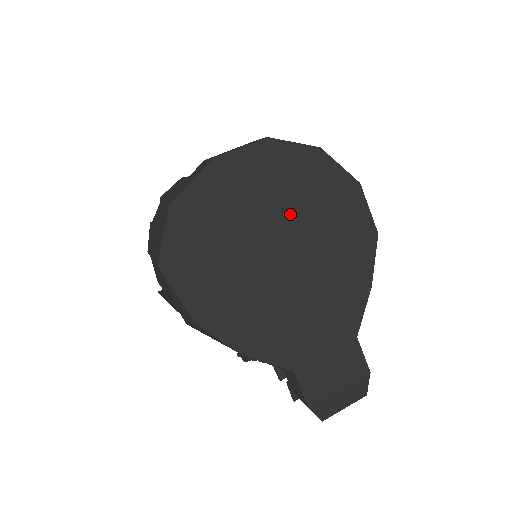
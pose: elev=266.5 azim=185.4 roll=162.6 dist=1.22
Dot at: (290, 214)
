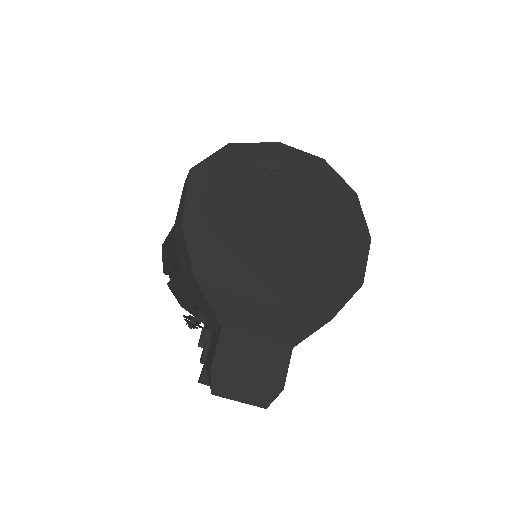
Dot at: (305, 215)
